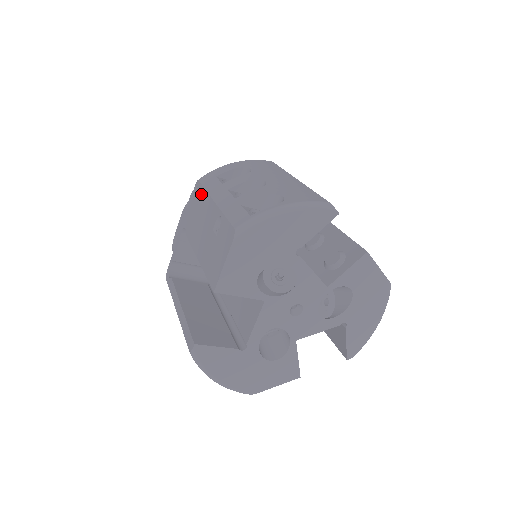
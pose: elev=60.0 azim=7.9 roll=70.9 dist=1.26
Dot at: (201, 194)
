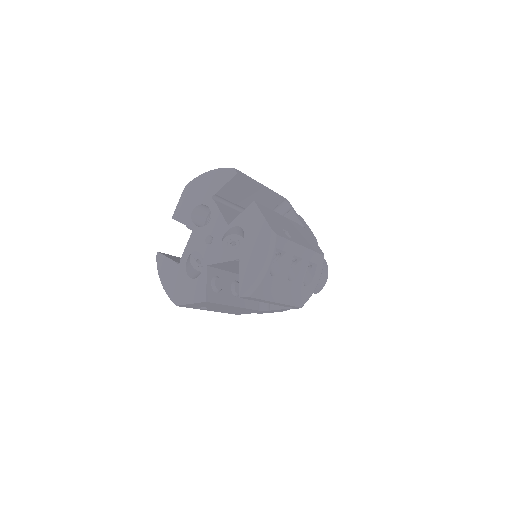
Dot at: occluded
